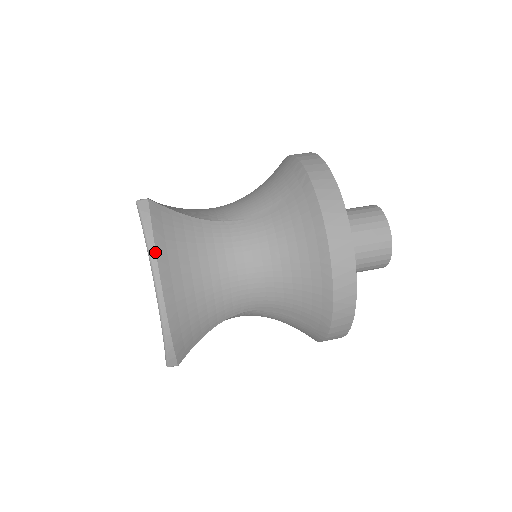
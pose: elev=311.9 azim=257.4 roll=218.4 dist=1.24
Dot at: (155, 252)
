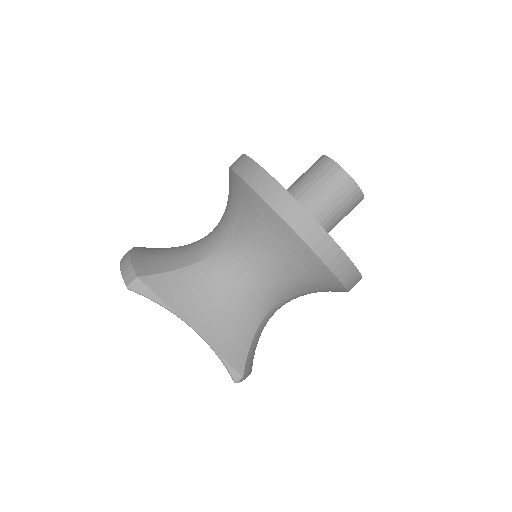
Dot at: (251, 371)
